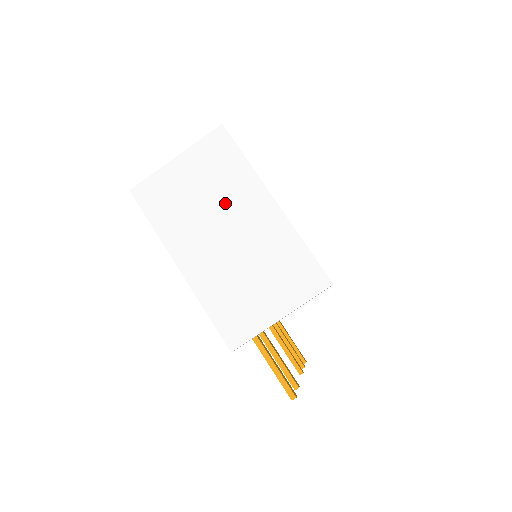
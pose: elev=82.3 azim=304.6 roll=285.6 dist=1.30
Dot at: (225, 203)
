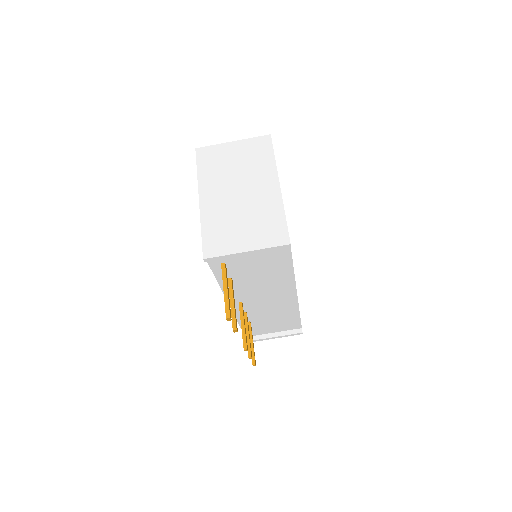
Dot at: (248, 175)
